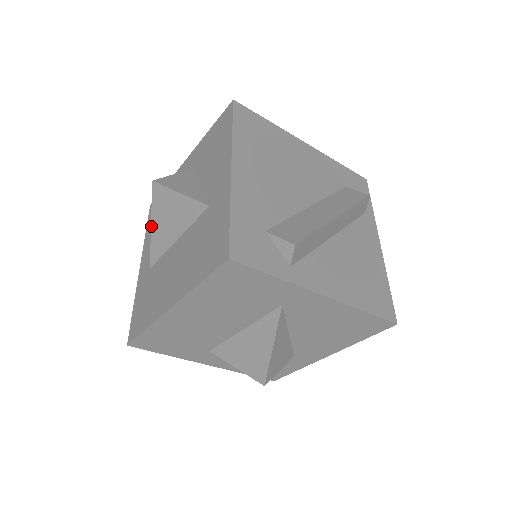
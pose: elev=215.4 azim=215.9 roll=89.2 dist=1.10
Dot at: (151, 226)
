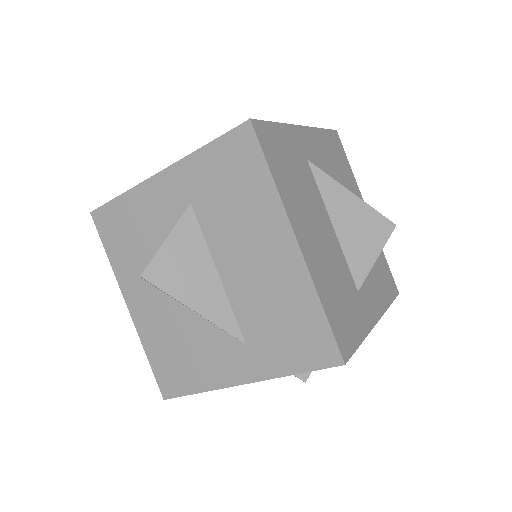
Dot at: (193, 310)
